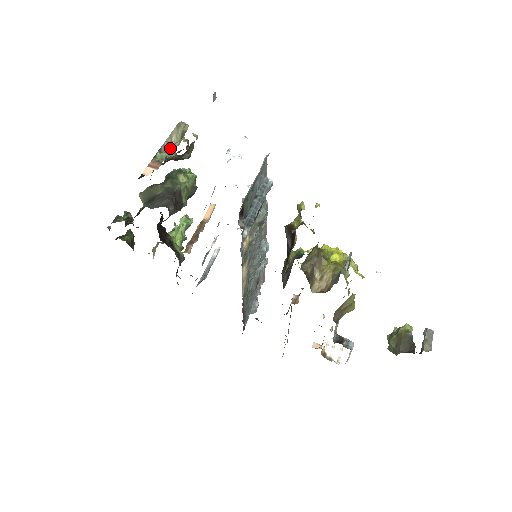
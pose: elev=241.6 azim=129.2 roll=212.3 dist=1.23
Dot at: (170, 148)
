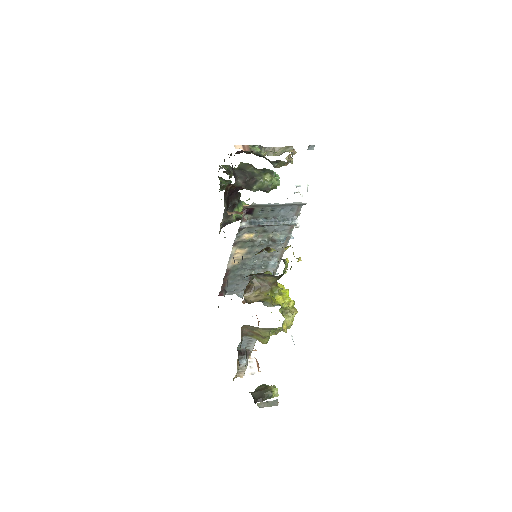
Dot at: (271, 153)
